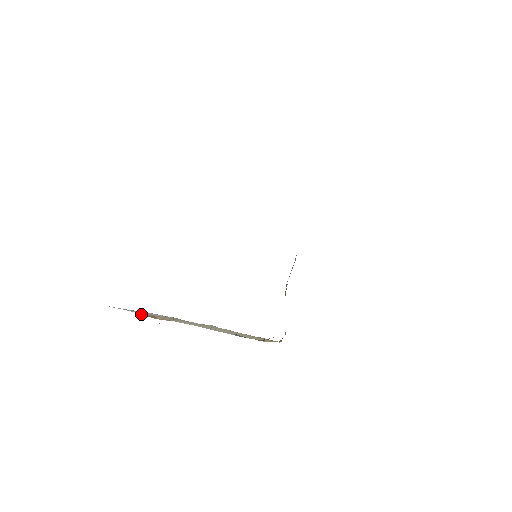
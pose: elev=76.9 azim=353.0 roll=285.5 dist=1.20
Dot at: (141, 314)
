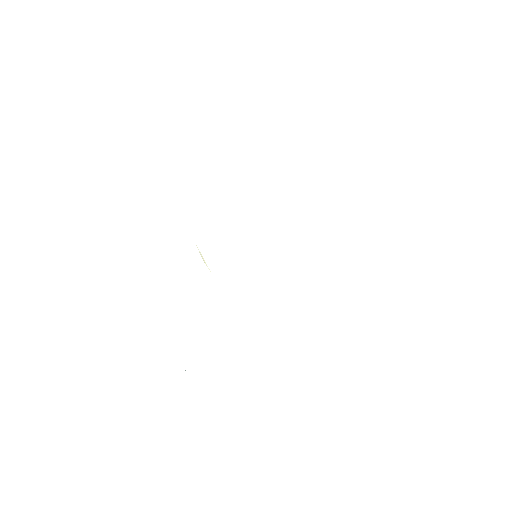
Dot at: occluded
